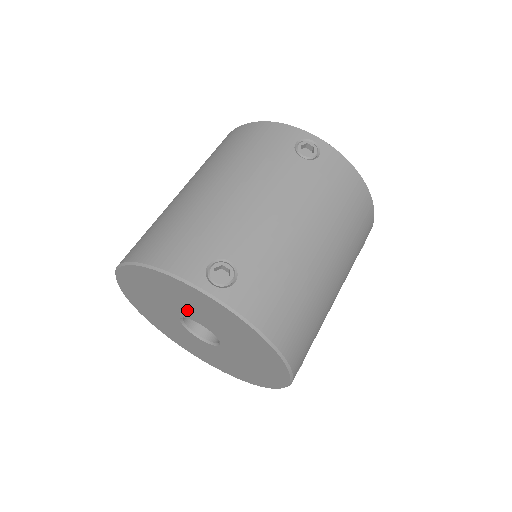
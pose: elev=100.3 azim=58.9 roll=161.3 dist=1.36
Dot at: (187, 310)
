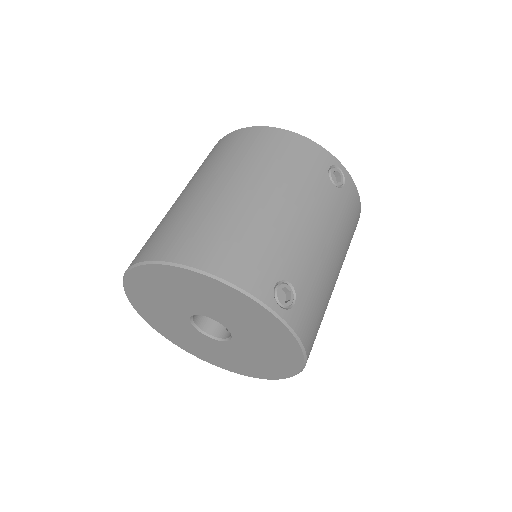
Dot at: (221, 314)
